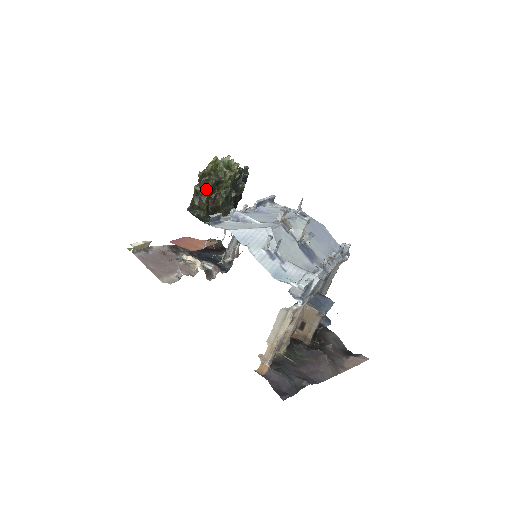
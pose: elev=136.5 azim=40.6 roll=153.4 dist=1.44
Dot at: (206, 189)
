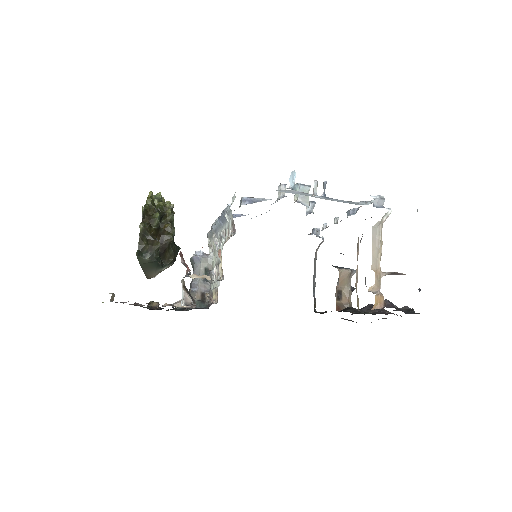
Dot at: (152, 226)
